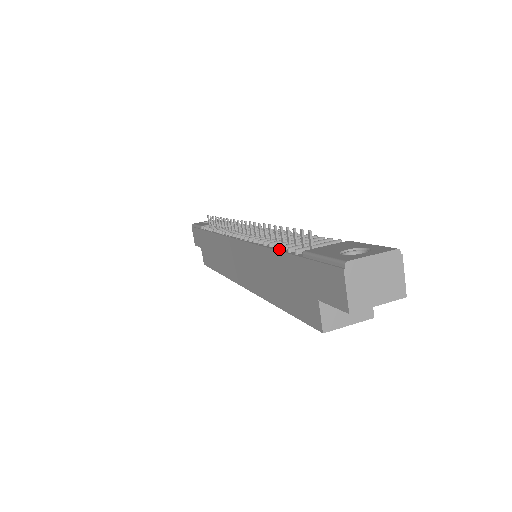
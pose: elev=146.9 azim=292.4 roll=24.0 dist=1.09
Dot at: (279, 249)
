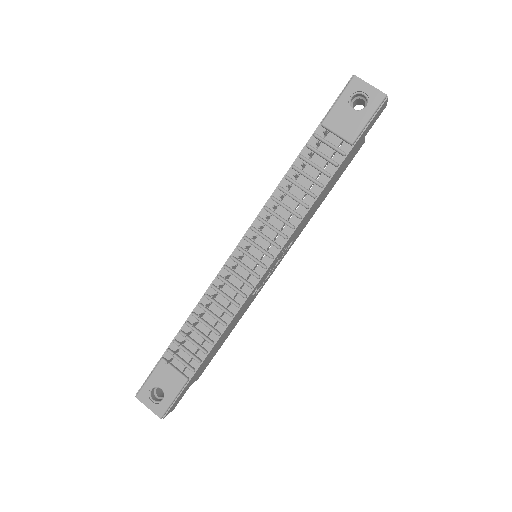
Dot at: (184, 327)
